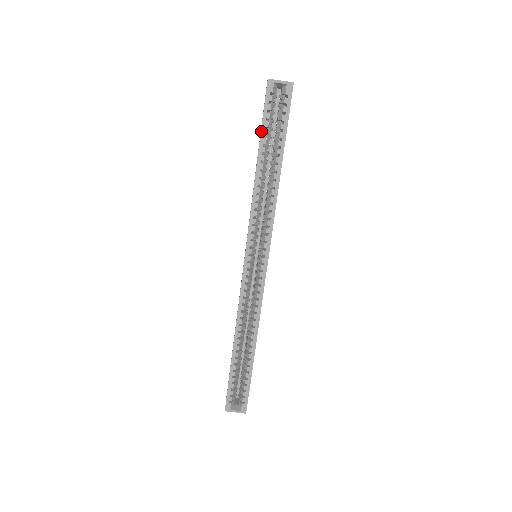
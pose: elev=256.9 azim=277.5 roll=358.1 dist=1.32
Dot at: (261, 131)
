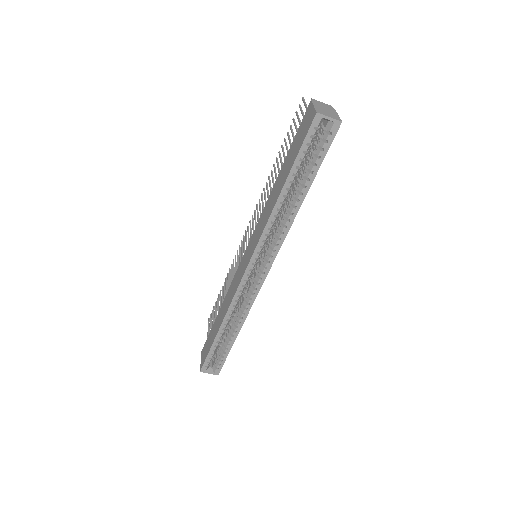
Dot at: (295, 161)
